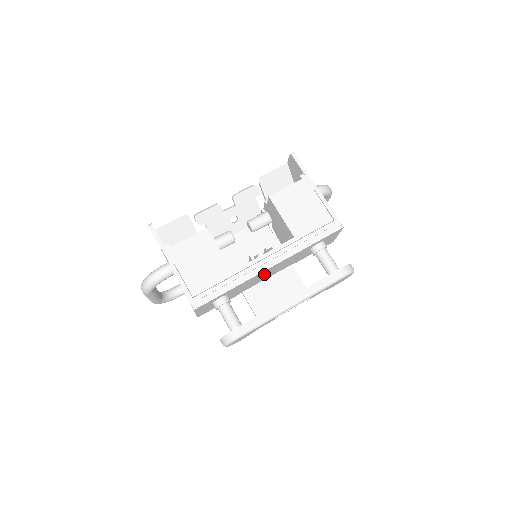
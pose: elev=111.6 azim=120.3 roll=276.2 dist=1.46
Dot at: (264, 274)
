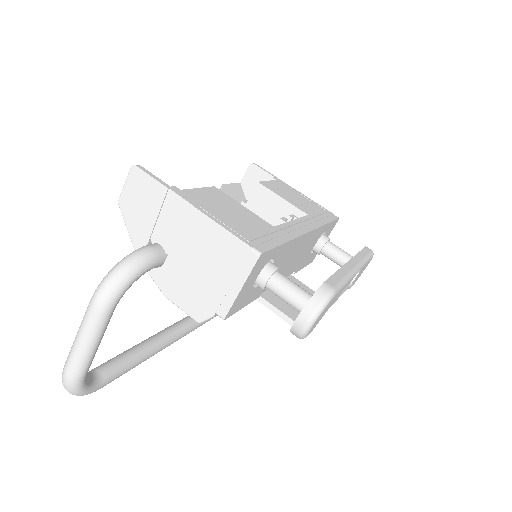
Dot at: (294, 252)
